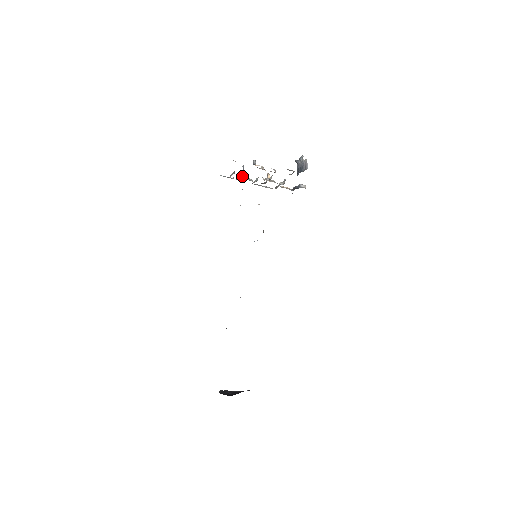
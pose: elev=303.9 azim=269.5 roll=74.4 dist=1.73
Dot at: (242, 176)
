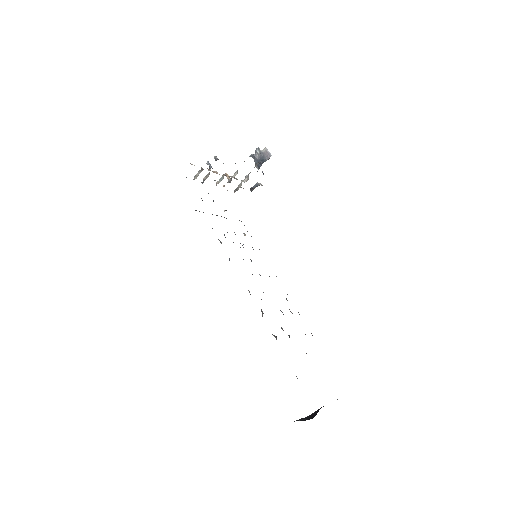
Dot at: (208, 175)
